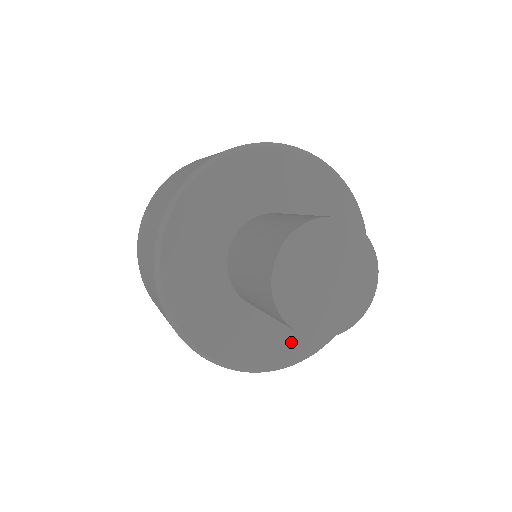
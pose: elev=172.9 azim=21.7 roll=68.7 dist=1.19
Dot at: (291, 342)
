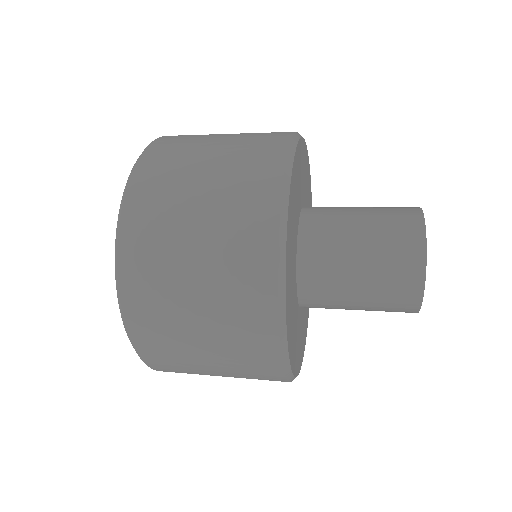
Dot at: occluded
